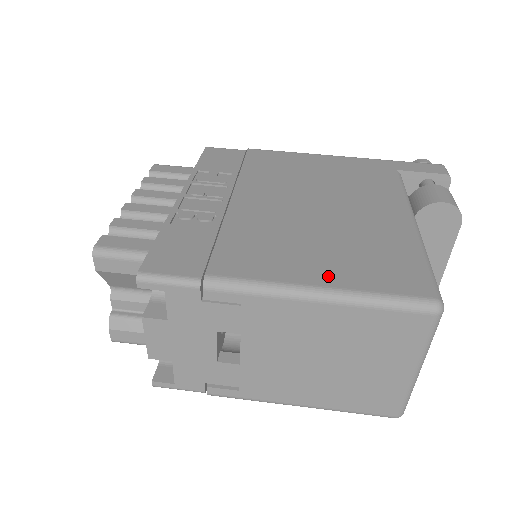
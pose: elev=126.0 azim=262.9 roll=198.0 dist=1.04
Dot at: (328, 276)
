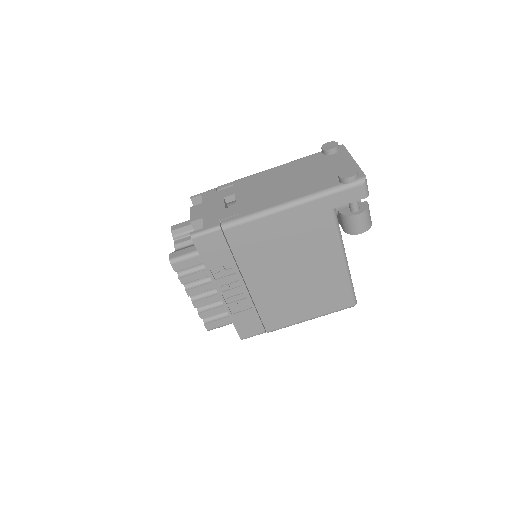
Dot at: (312, 313)
